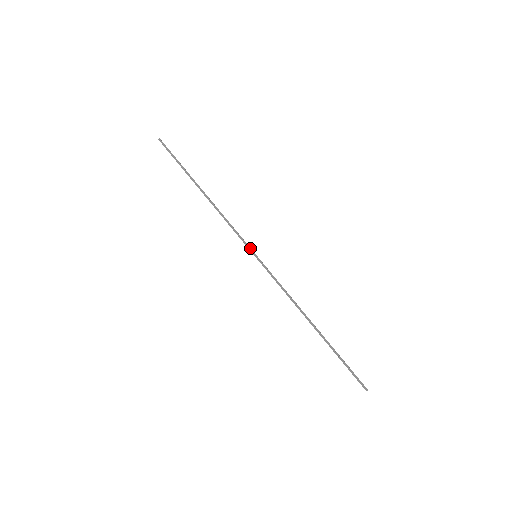
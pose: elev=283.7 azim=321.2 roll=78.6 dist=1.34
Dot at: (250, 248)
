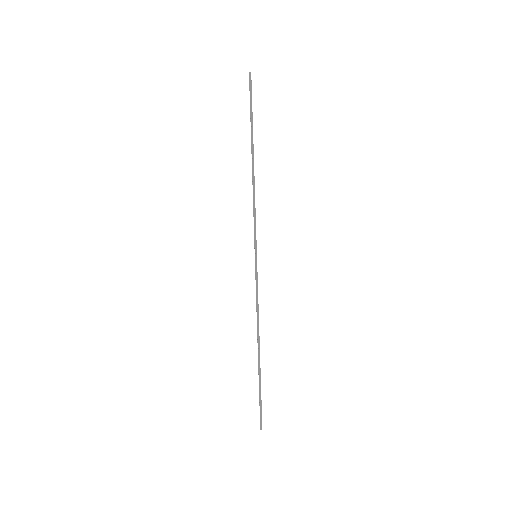
Dot at: (256, 245)
